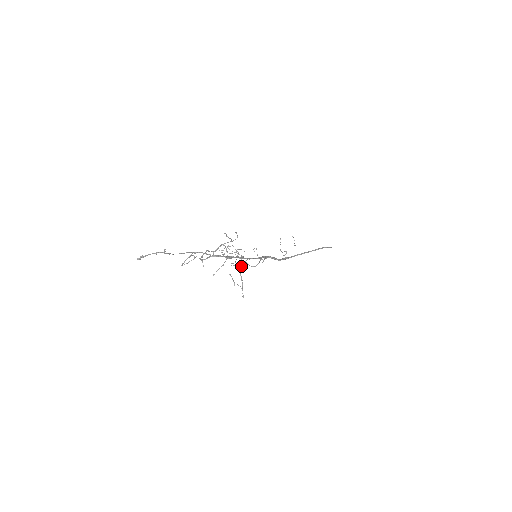
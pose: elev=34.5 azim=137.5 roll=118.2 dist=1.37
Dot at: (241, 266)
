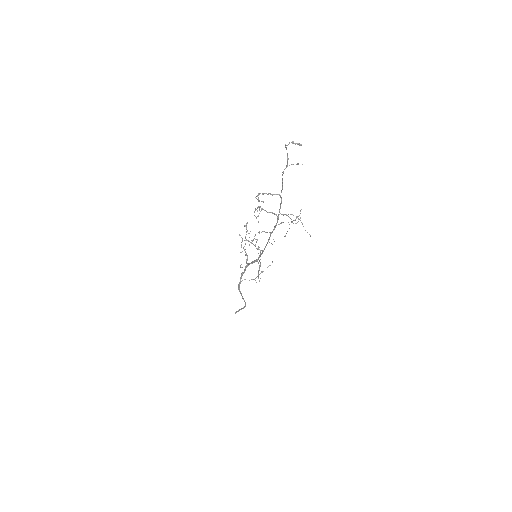
Dot at: (261, 250)
